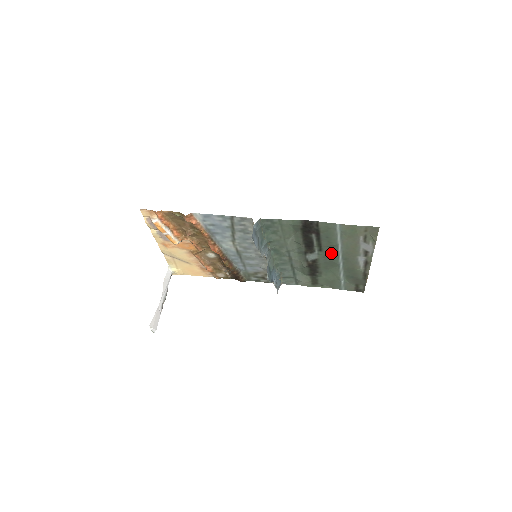
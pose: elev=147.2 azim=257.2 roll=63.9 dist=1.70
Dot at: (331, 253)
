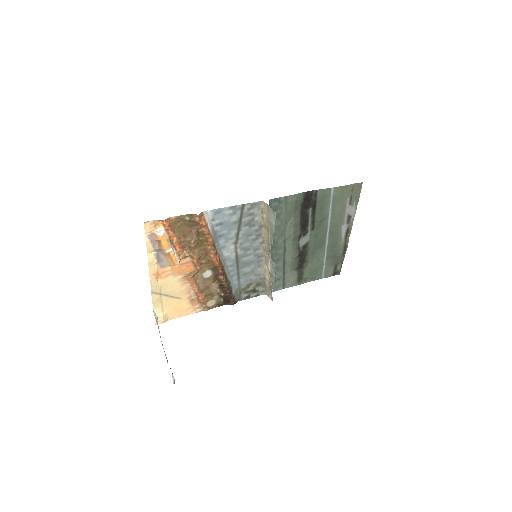
Dot at: (321, 229)
